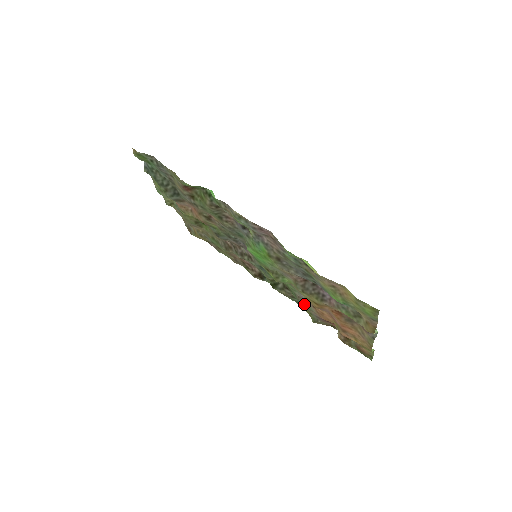
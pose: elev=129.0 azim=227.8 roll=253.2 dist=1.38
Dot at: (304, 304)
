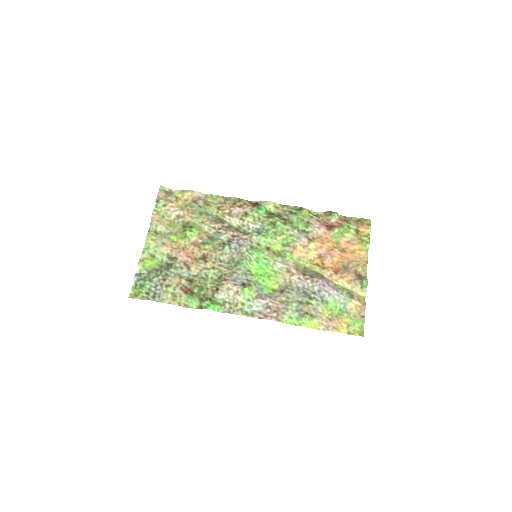
Dot at: (305, 231)
